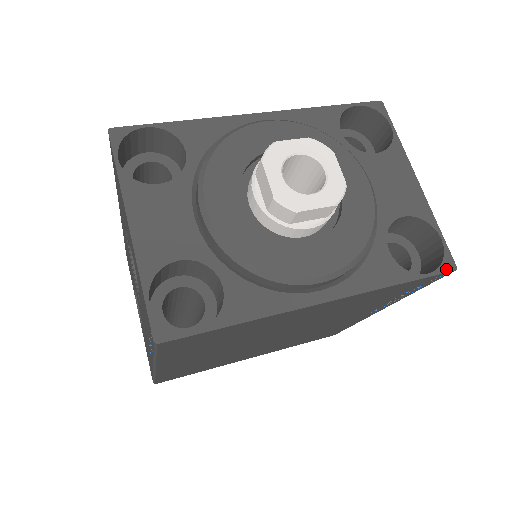
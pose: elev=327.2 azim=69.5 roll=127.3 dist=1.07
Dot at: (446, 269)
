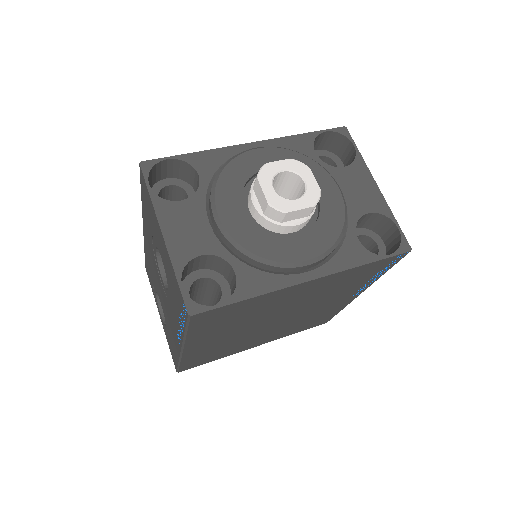
Dot at: (403, 251)
